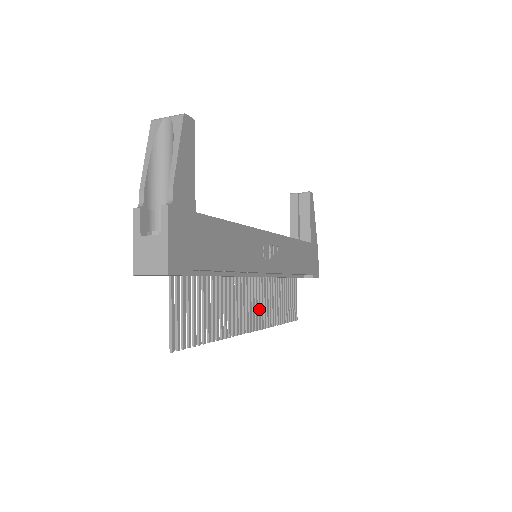
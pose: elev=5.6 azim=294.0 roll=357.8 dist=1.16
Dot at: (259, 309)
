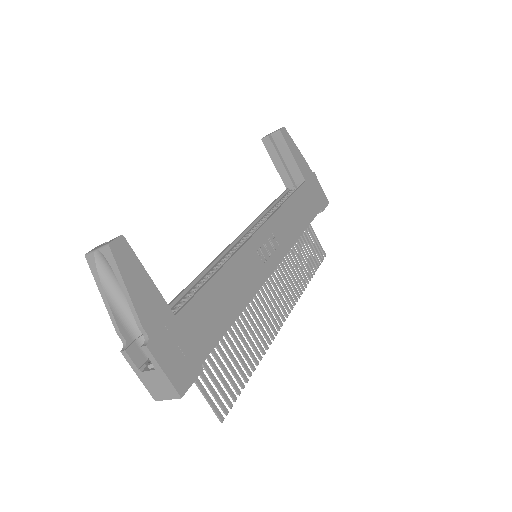
Dot at: (283, 293)
